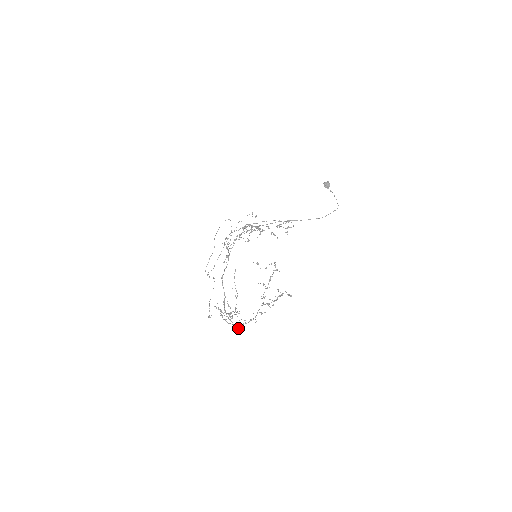
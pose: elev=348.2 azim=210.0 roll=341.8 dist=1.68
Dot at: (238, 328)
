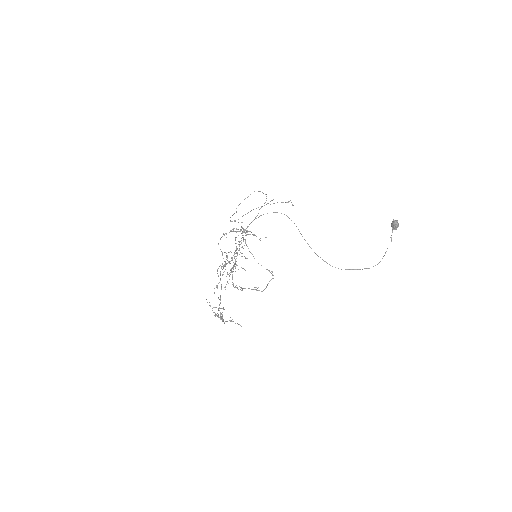
Dot at: (245, 270)
